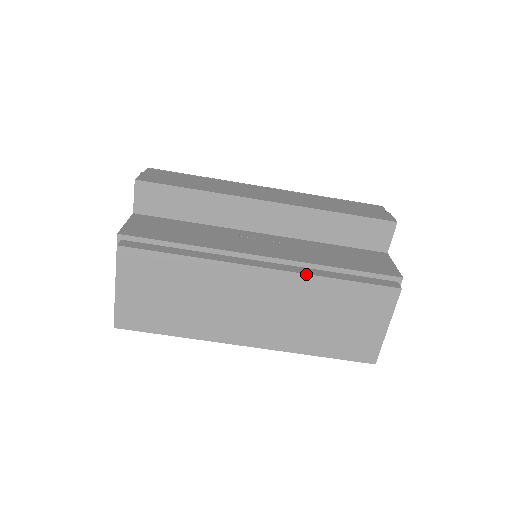
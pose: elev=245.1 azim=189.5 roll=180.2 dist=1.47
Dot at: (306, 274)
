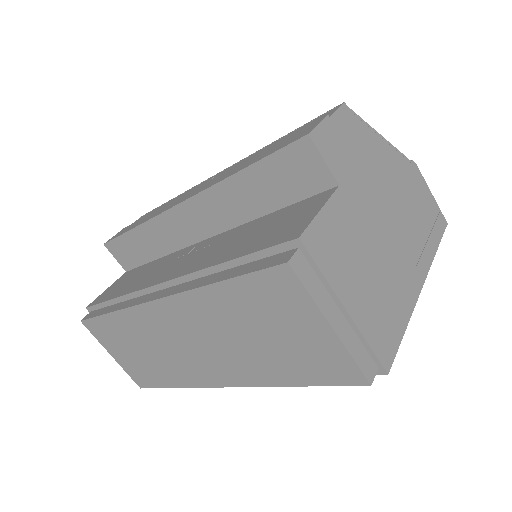
Dot at: (186, 291)
